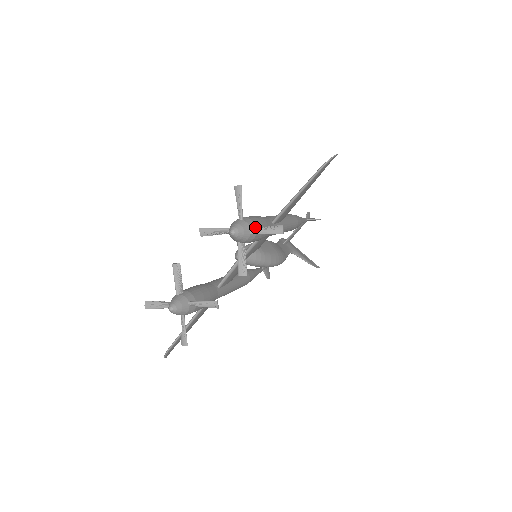
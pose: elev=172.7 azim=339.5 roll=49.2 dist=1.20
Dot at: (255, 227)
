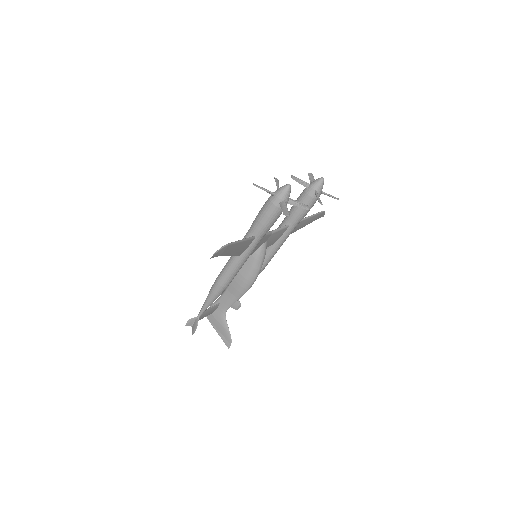
Dot at: occluded
